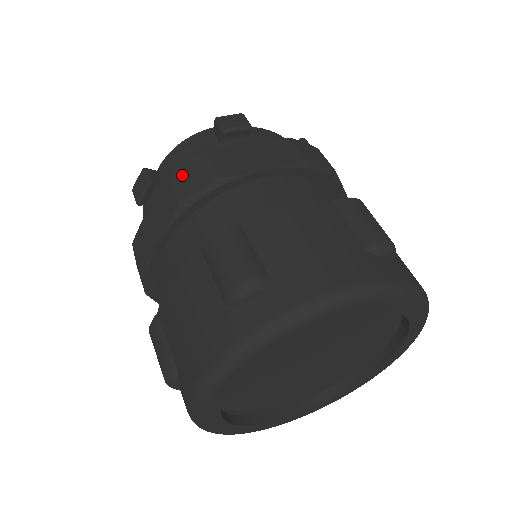
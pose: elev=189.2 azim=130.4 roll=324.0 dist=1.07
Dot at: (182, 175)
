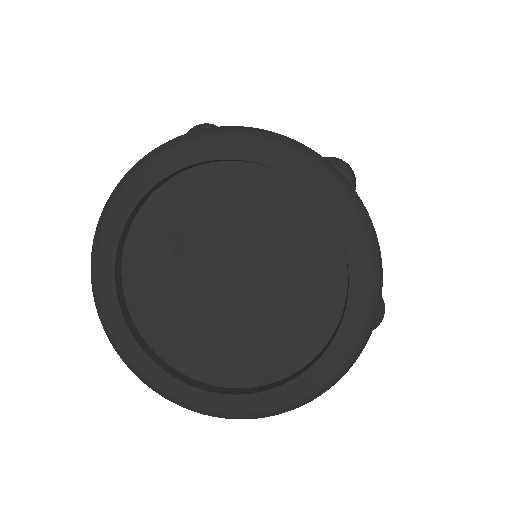
Dot at: occluded
